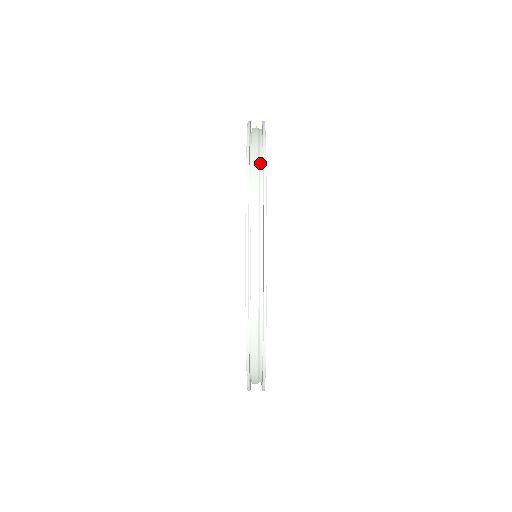
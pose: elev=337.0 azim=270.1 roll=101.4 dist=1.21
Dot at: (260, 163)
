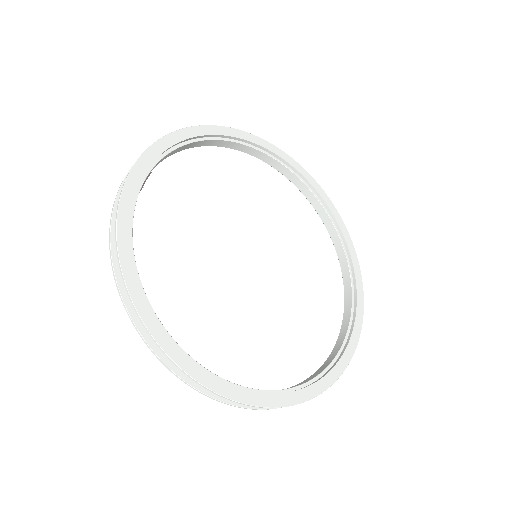
Dot at: (224, 136)
